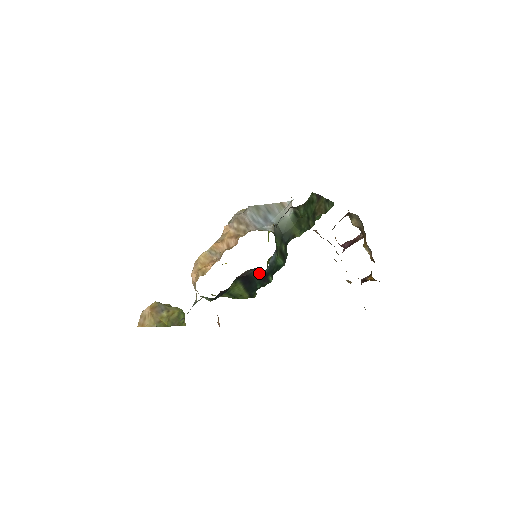
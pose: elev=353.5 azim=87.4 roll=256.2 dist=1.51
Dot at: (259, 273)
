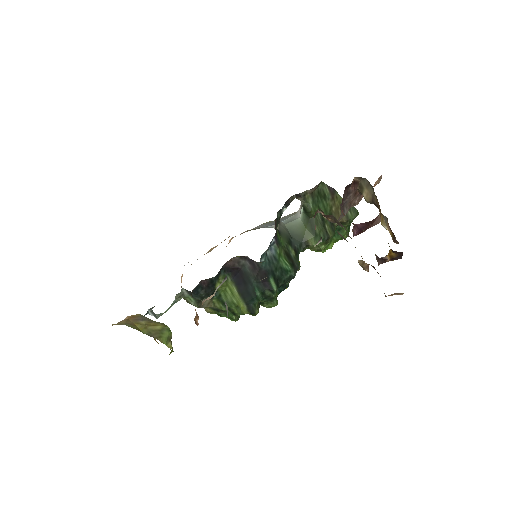
Dot at: (254, 268)
